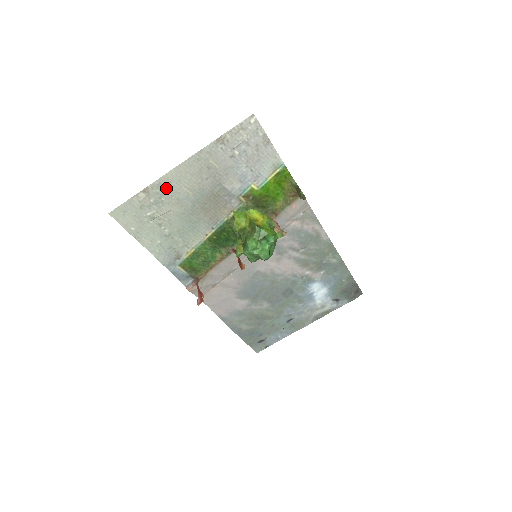
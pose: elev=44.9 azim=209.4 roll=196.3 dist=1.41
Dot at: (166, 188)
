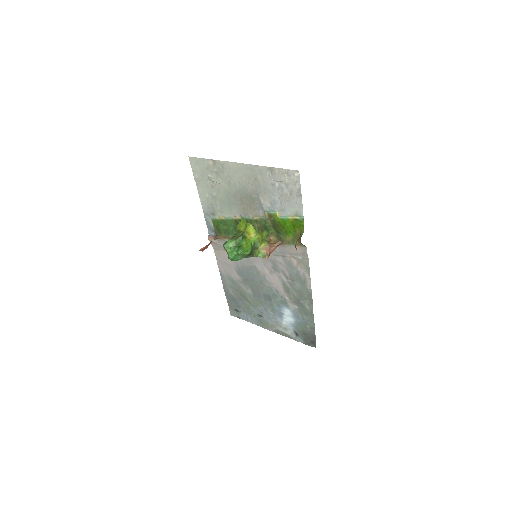
Dot at: (226, 170)
